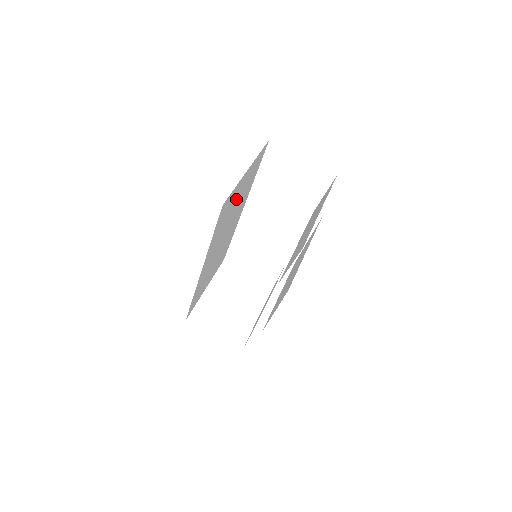
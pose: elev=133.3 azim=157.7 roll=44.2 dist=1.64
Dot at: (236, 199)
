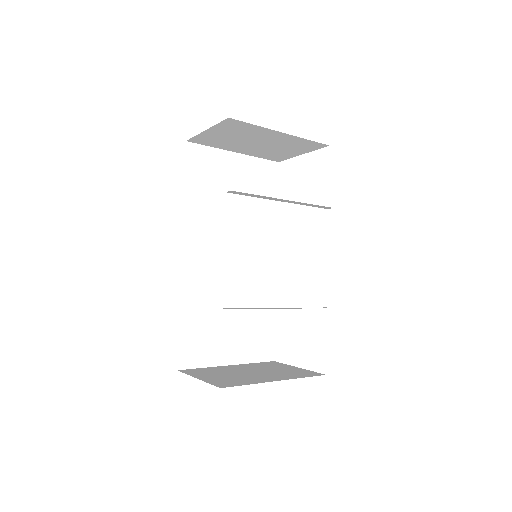
Dot at: (230, 188)
